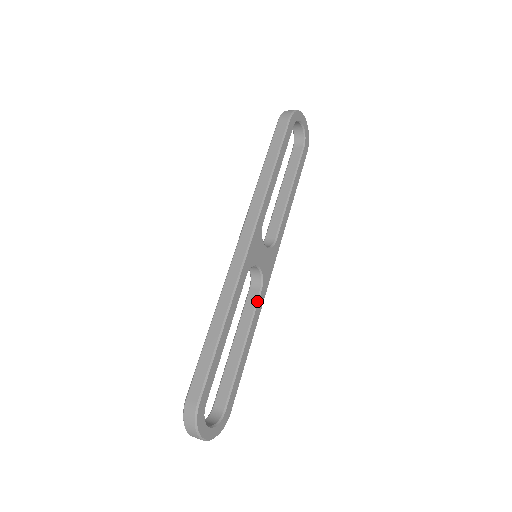
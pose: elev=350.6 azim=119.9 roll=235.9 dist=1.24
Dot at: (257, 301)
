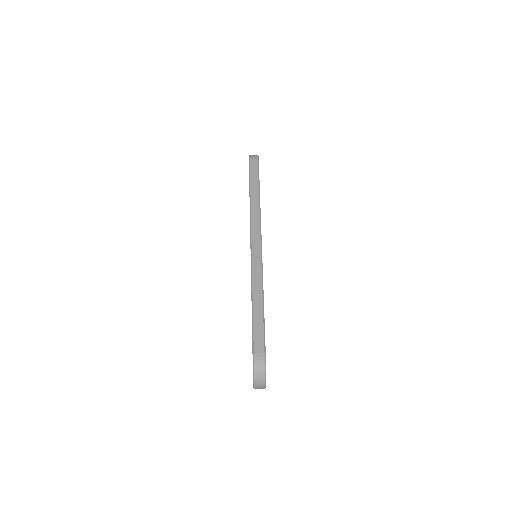
Dot at: occluded
